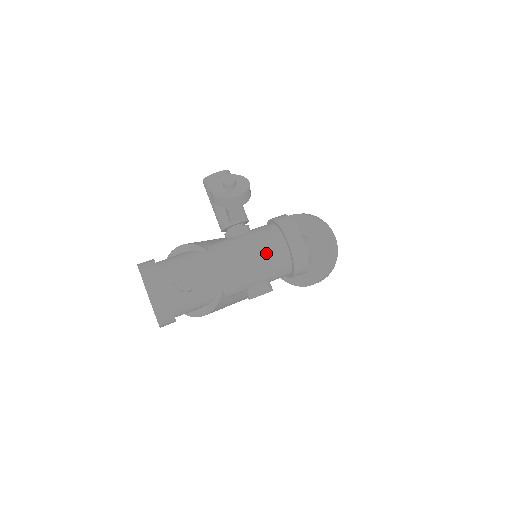
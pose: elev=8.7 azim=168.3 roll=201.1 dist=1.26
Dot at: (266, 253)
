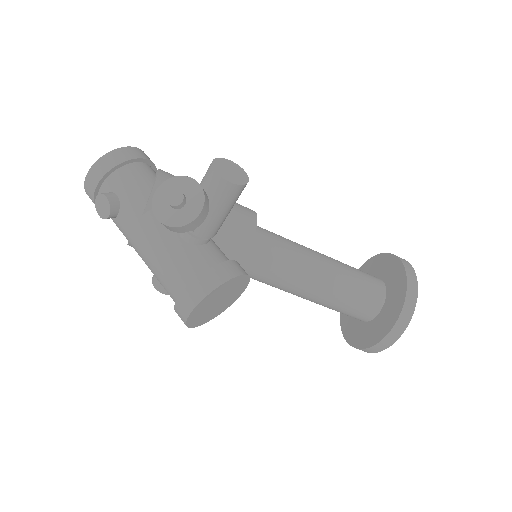
Dot at: (164, 276)
